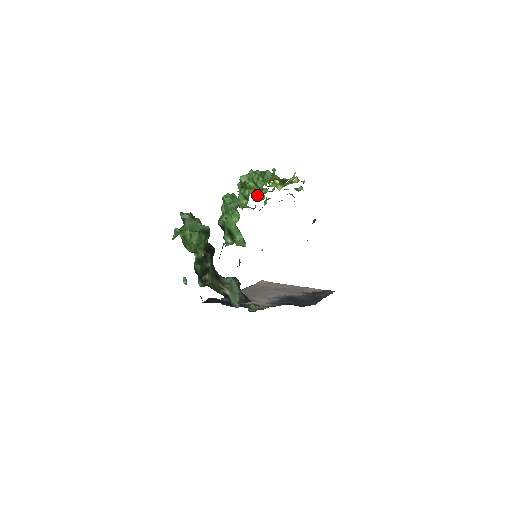
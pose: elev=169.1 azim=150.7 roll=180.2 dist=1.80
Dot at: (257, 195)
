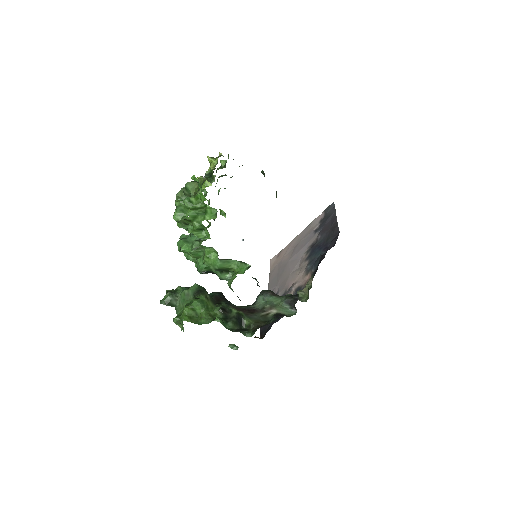
Dot at: (208, 216)
